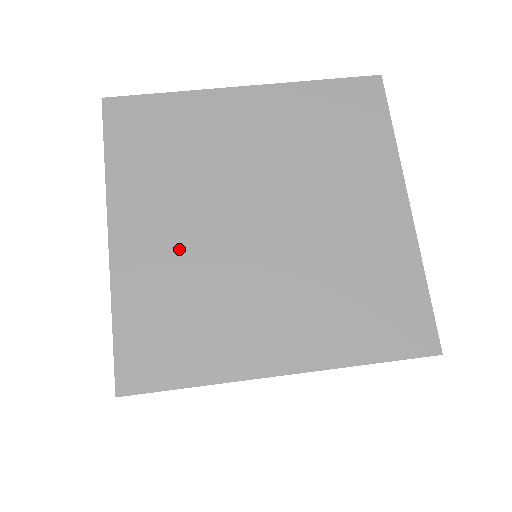
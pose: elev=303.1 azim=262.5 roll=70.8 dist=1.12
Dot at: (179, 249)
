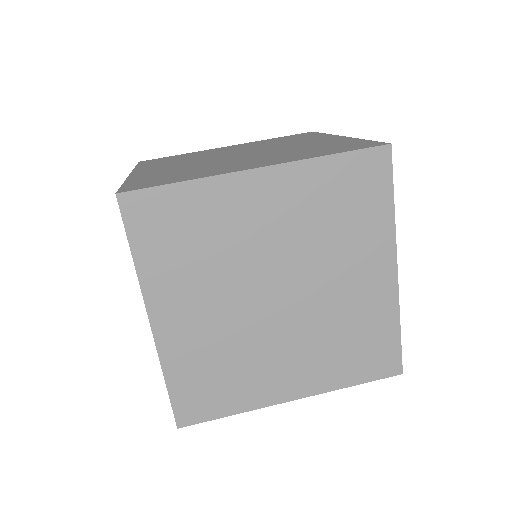
Dot at: (211, 327)
